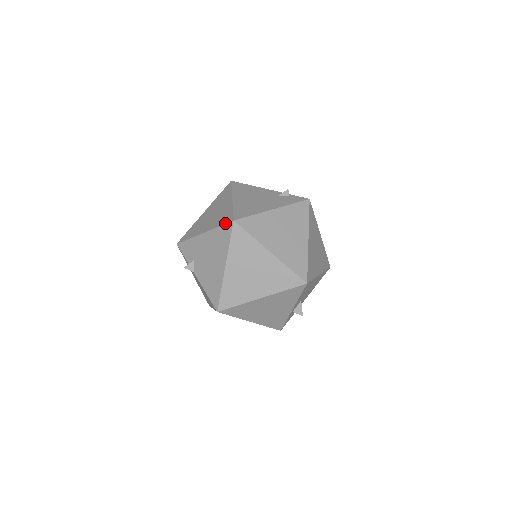
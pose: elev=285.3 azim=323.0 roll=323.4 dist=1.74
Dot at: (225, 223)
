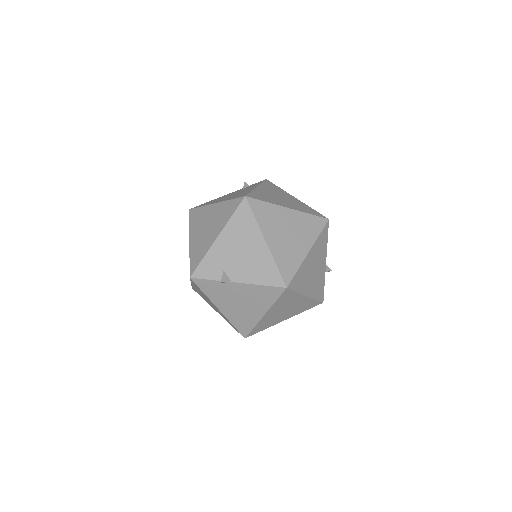
Dot at: (237, 206)
